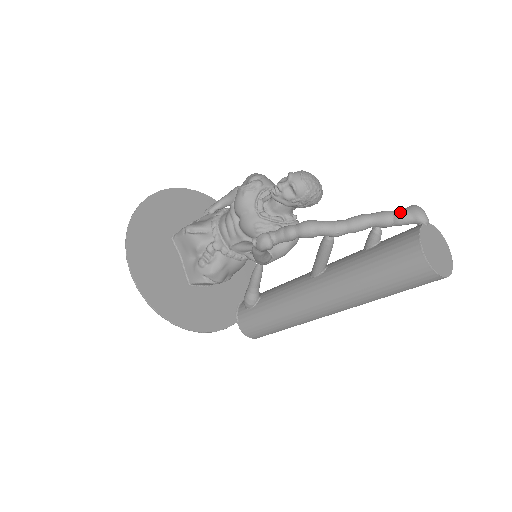
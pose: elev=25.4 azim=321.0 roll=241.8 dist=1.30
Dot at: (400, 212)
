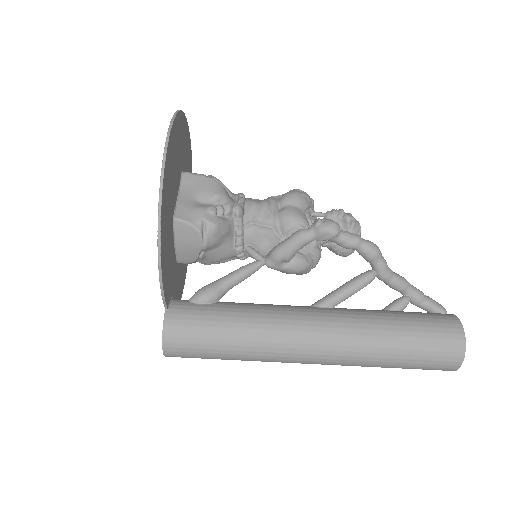
Dot at: occluded
